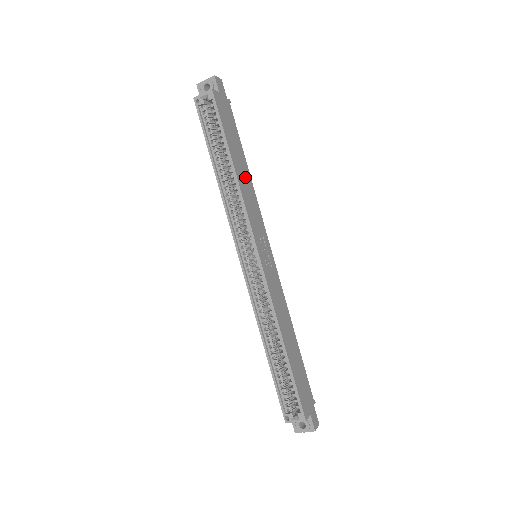
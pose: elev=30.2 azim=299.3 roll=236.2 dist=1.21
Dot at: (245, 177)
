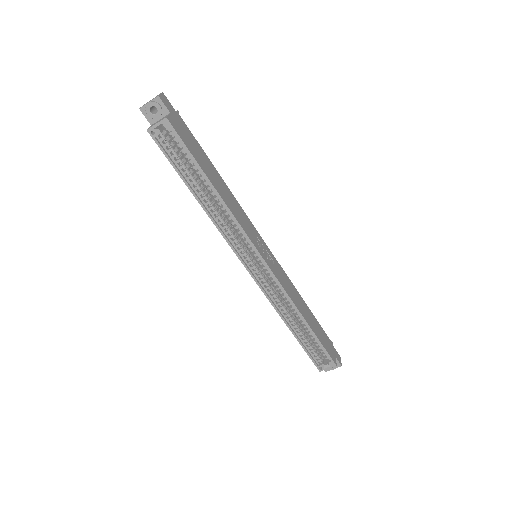
Dot at: (224, 190)
